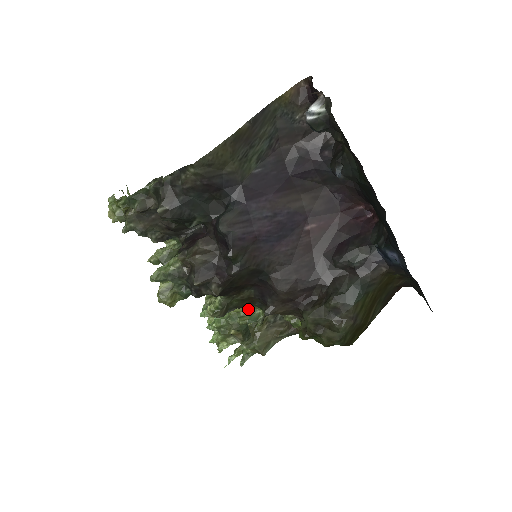
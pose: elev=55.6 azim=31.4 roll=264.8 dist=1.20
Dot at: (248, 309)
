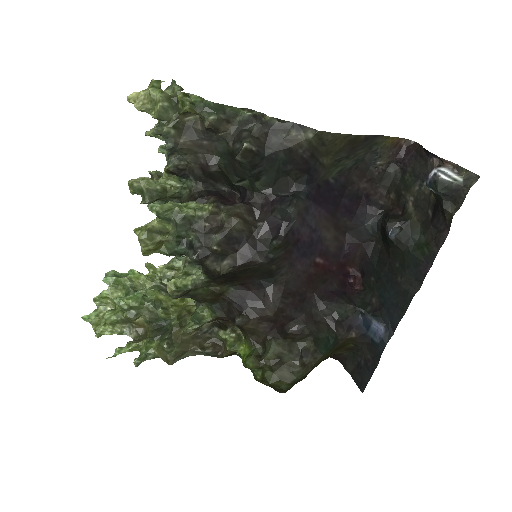
Dot at: (174, 303)
